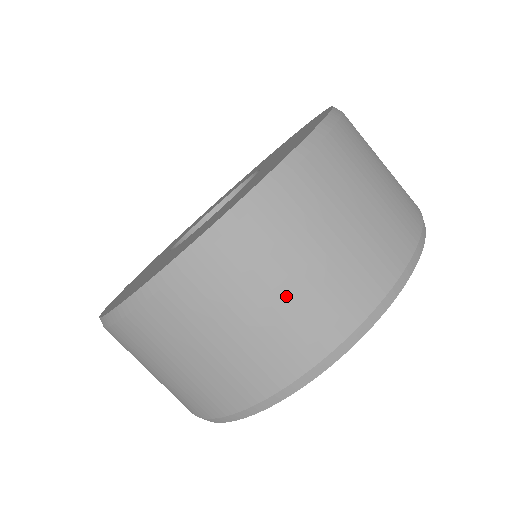
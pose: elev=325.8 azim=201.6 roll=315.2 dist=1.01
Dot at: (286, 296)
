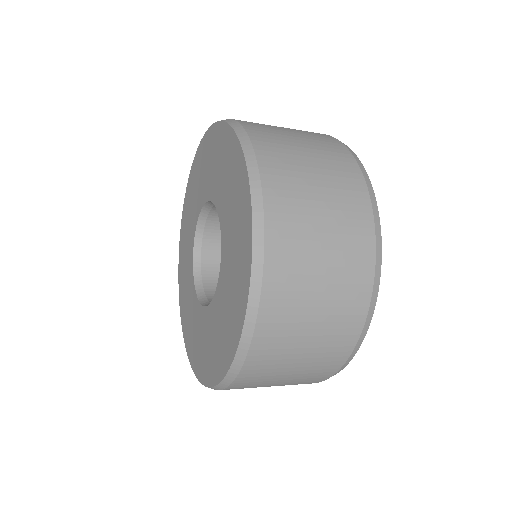
Dot at: (307, 350)
